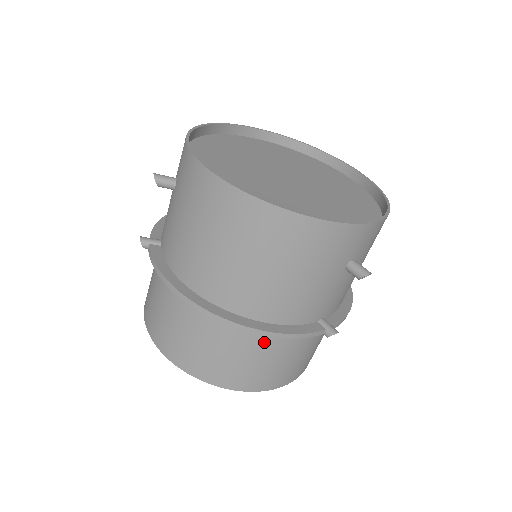
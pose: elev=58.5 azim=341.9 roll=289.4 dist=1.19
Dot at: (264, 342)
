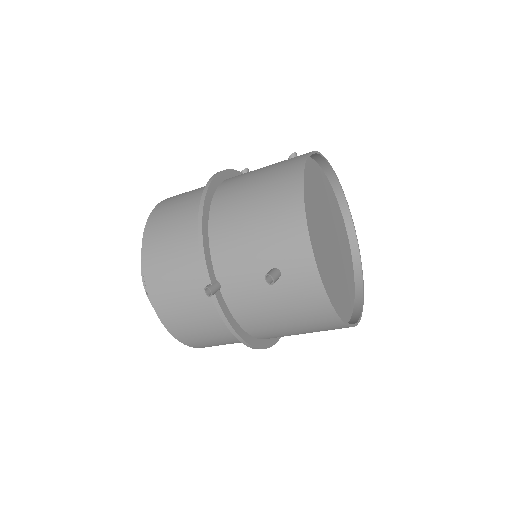
Dot at: occluded
